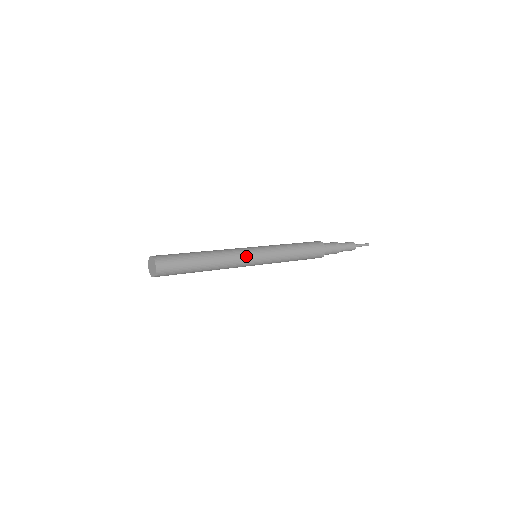
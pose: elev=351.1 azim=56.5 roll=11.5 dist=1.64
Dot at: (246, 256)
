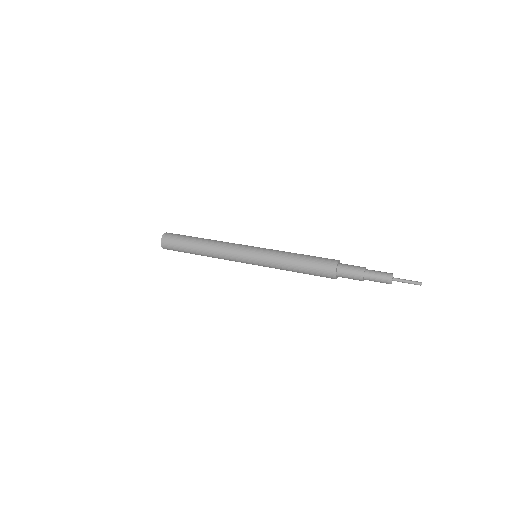
Dot at: (238, 250)
